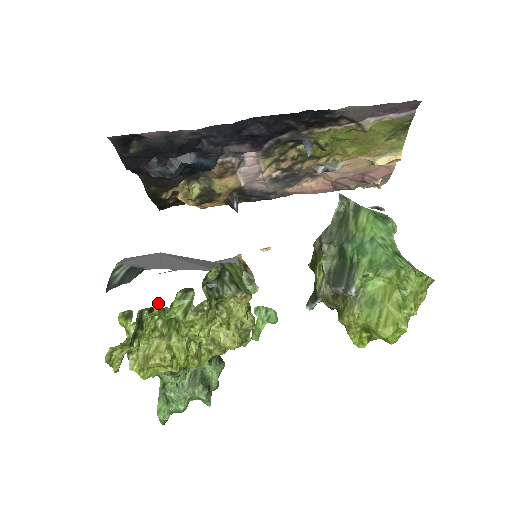
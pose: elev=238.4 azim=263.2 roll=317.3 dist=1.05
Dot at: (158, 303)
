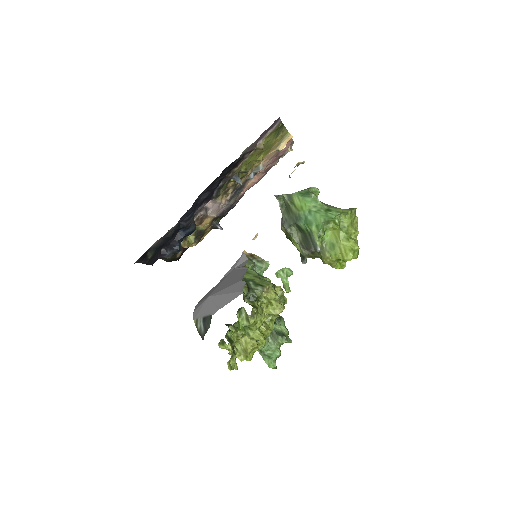
Dot at: (231, 326)
